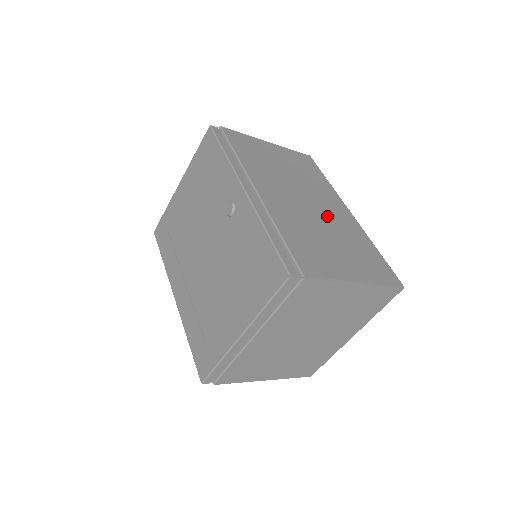
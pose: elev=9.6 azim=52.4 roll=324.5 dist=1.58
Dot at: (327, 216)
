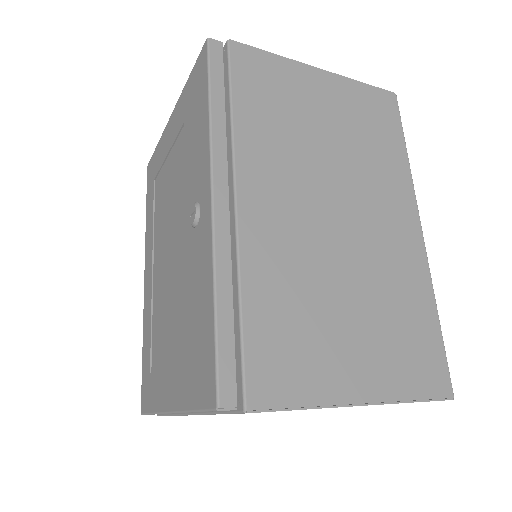
Dot at: (366, 244)
